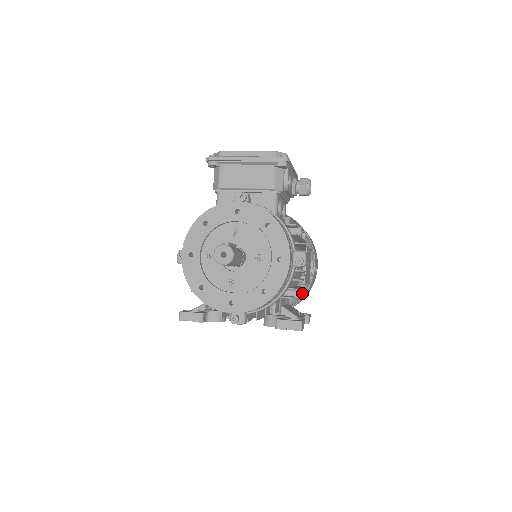
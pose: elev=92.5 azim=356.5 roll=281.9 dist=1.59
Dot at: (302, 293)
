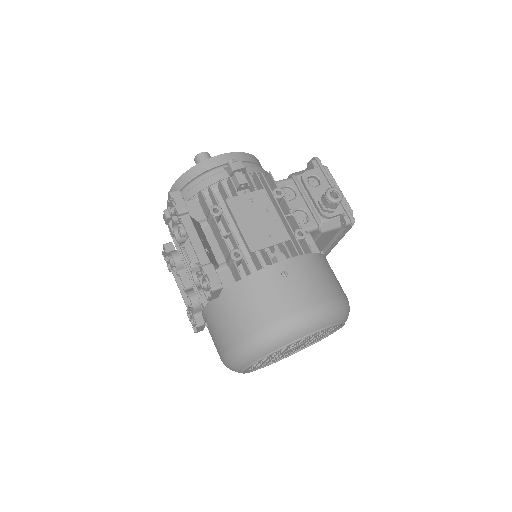
Dot at: (235, 252)
